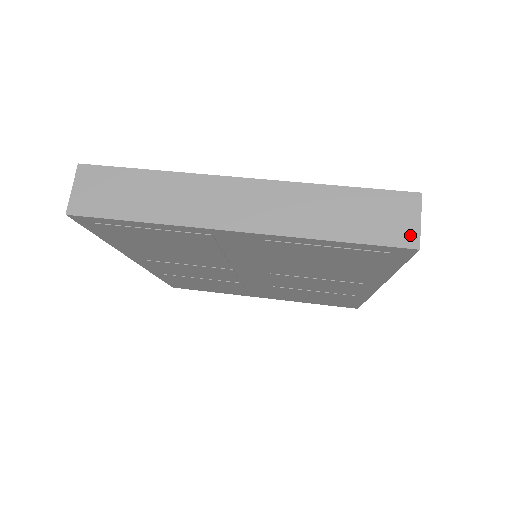
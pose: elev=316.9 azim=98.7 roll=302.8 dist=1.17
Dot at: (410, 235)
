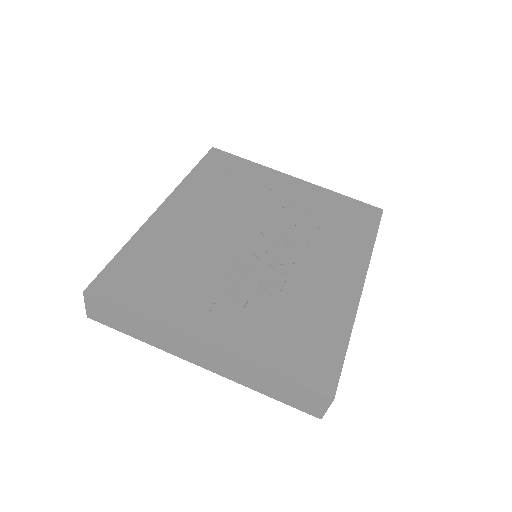
Dot at: (317, 412)
